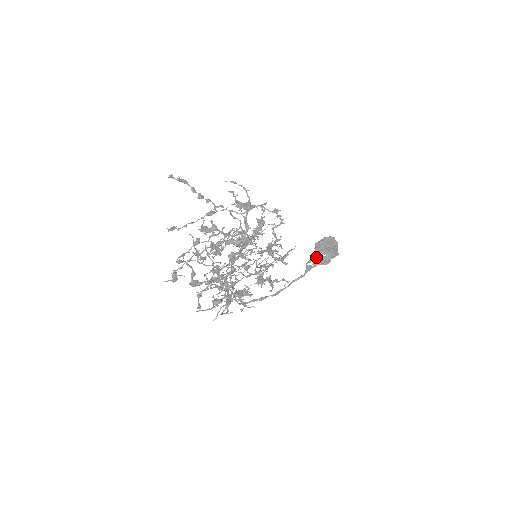
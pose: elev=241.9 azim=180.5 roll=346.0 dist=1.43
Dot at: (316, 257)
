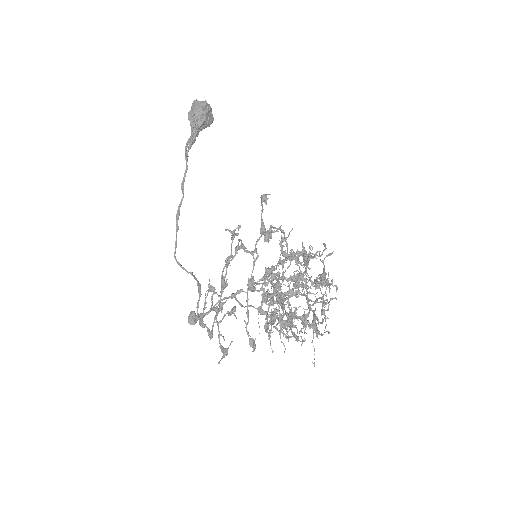
Dot at: (195, 139)
